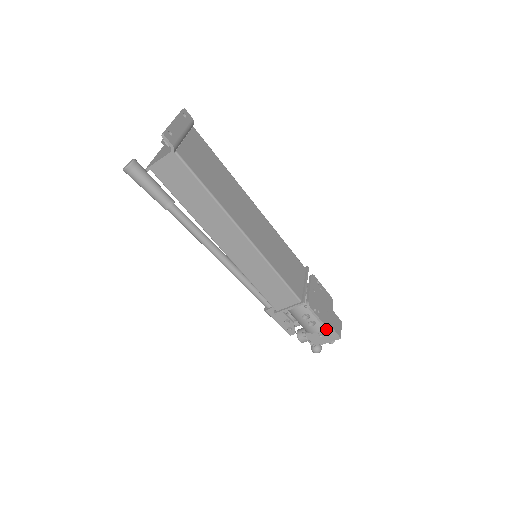
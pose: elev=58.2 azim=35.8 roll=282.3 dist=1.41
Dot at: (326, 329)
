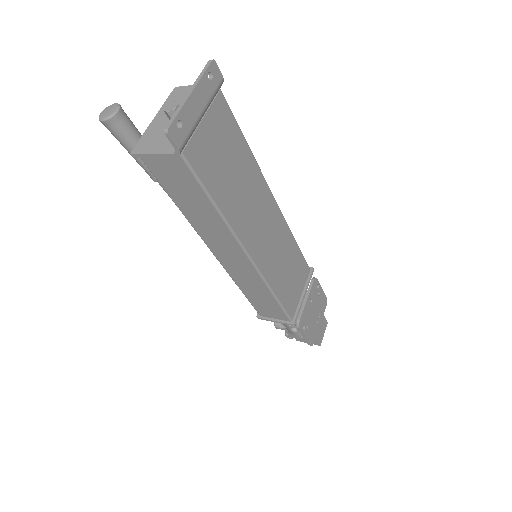
Dot at: (308, 344)
